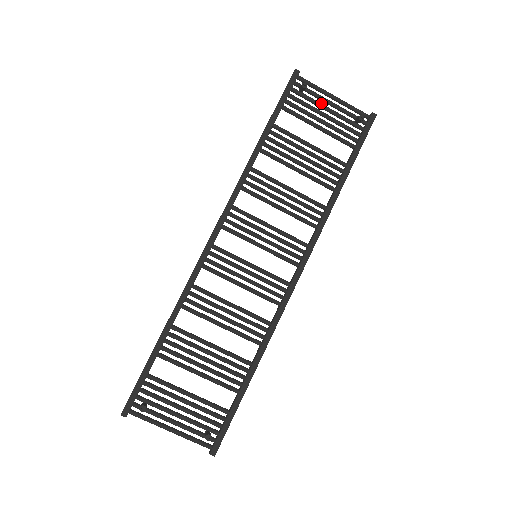
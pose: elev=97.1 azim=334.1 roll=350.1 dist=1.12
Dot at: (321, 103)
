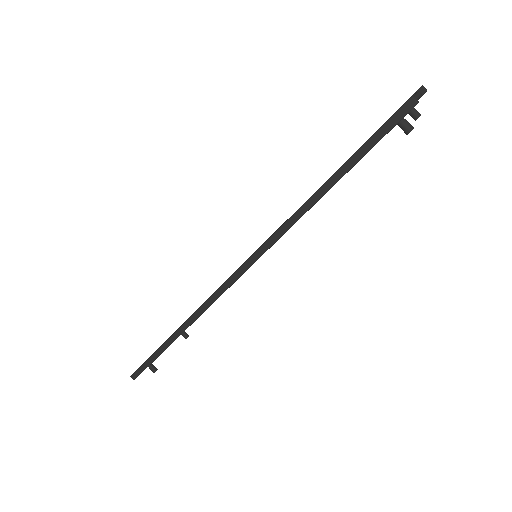
Dot at: occluded
